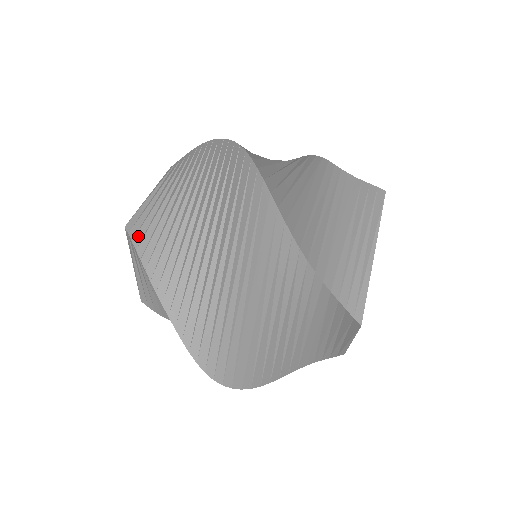
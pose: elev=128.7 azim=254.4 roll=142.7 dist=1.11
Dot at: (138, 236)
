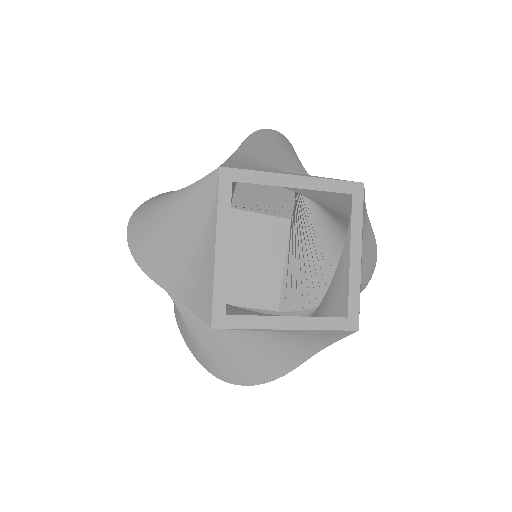
Dot at: occluded
